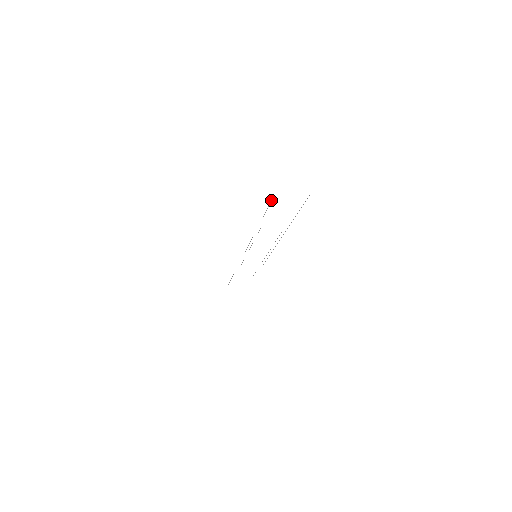
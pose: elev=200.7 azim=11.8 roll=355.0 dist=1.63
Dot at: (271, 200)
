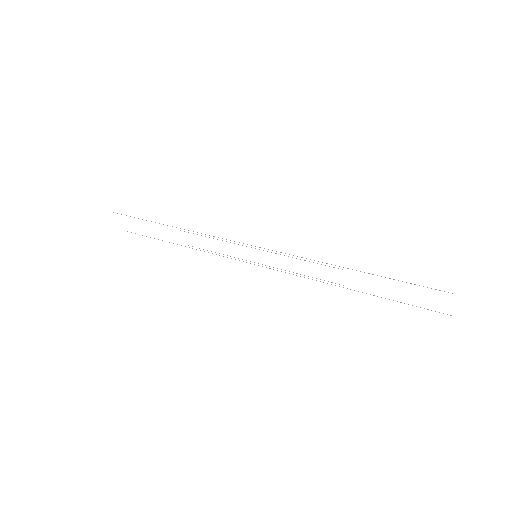
Dot at: occluded
